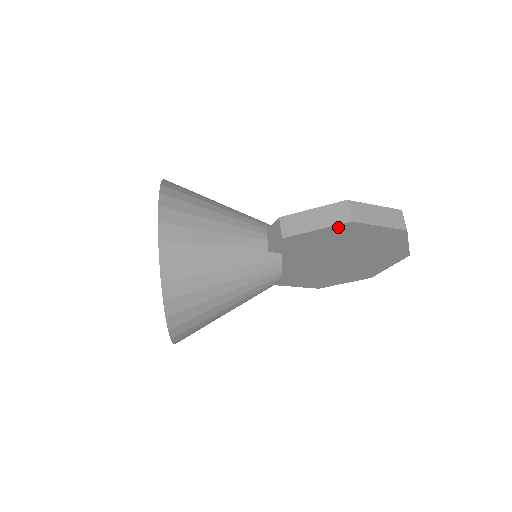
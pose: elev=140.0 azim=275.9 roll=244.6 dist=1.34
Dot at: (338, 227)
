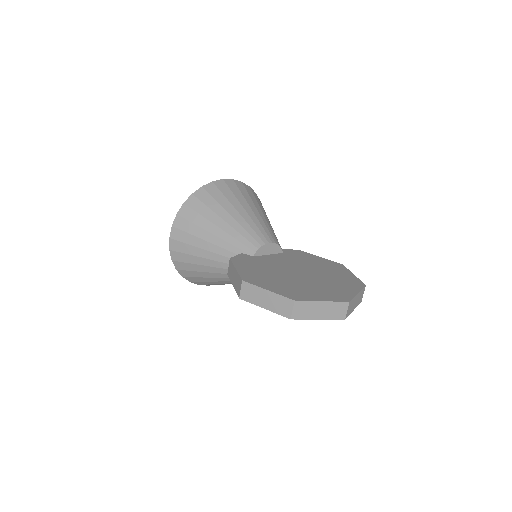
Dot at: occluded
